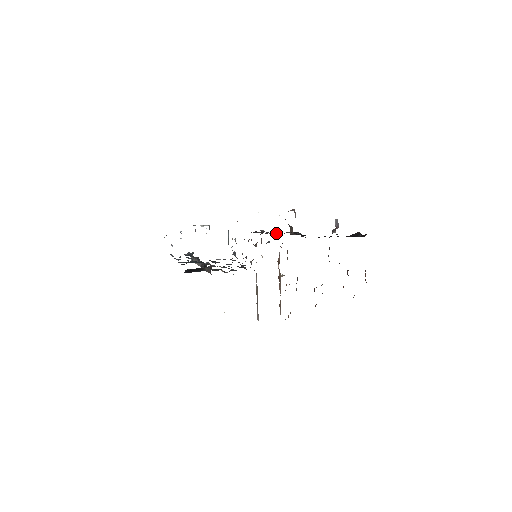
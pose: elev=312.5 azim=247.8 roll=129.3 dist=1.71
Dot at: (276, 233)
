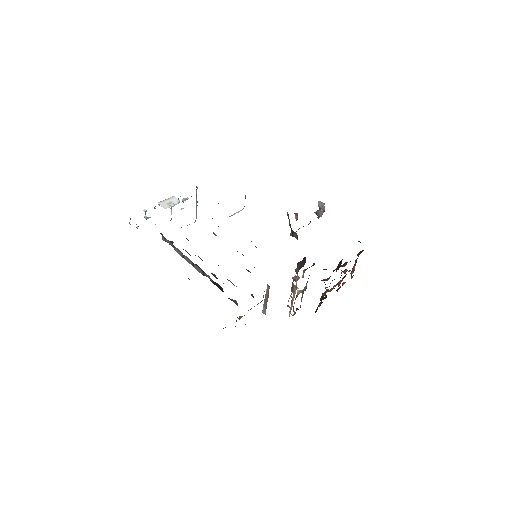
Dot at: occluded
